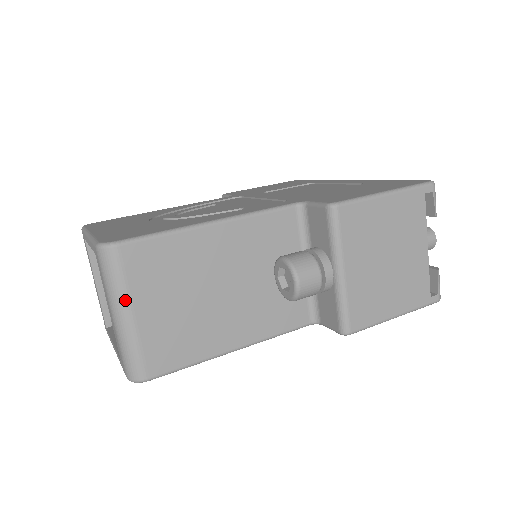
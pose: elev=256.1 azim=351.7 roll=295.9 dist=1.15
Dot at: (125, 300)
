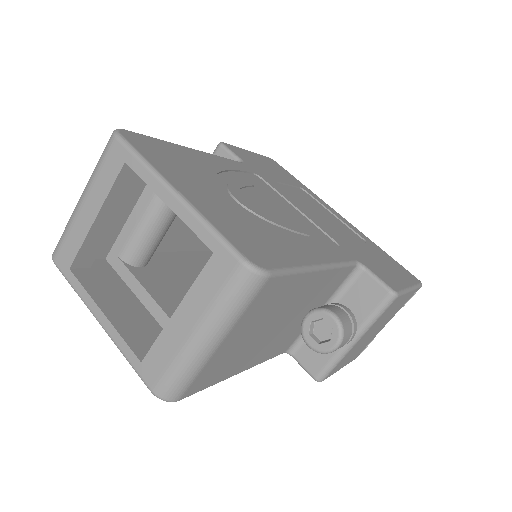
Dot at: (228, 328)
